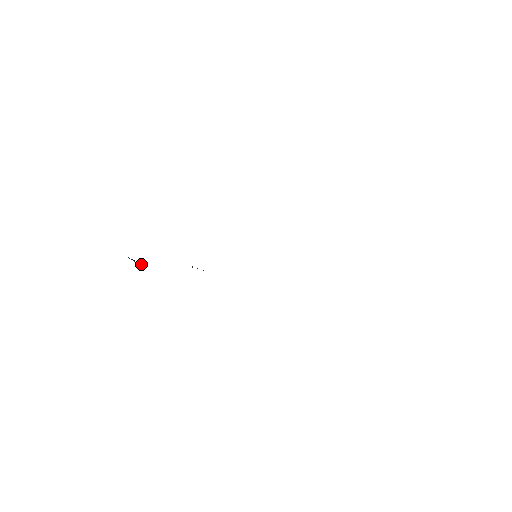
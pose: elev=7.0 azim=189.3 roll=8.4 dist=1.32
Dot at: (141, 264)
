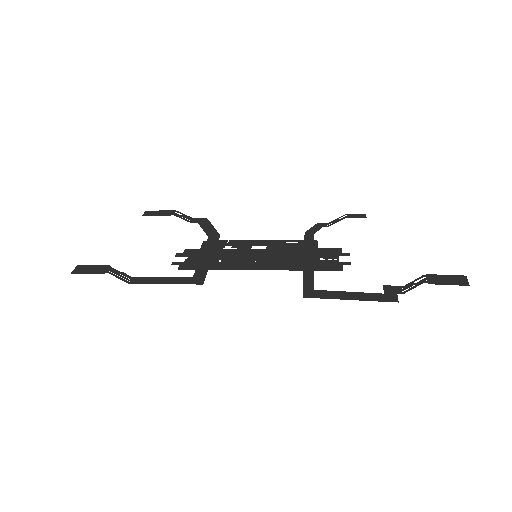
Dot at: (126, 281)
